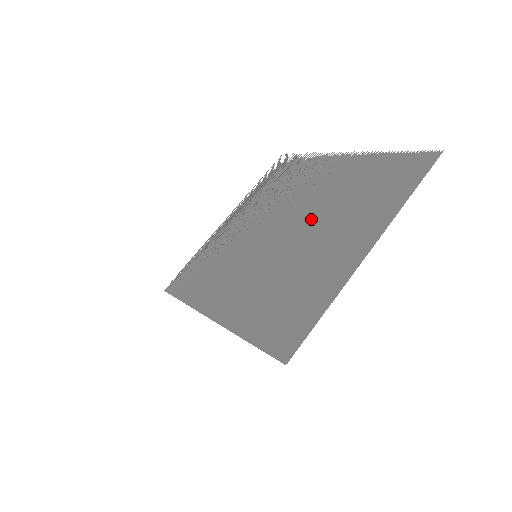
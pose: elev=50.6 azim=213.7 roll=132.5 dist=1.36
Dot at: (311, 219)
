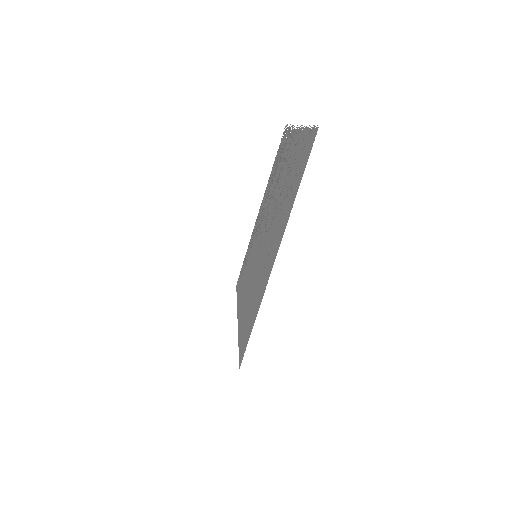
Dot at: (273, 216)
